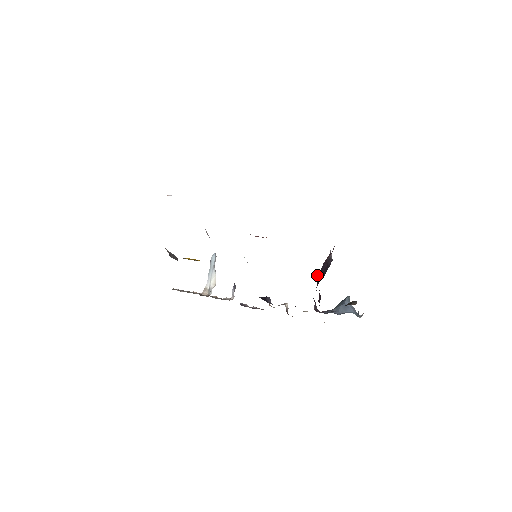
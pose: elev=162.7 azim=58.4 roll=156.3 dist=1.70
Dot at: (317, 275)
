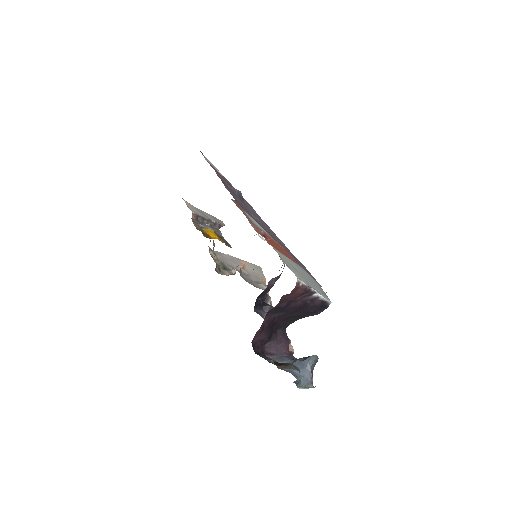
Dot at: (273, 310)
